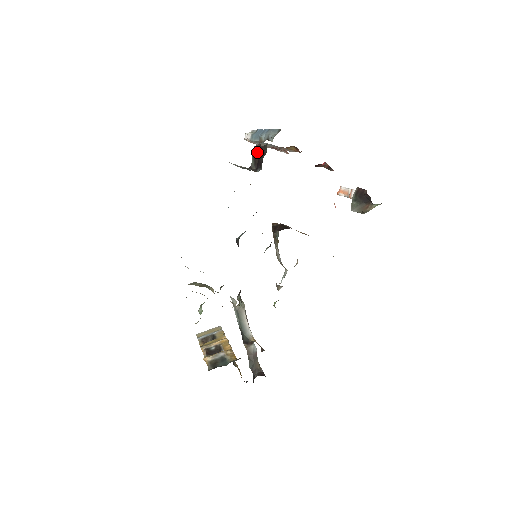
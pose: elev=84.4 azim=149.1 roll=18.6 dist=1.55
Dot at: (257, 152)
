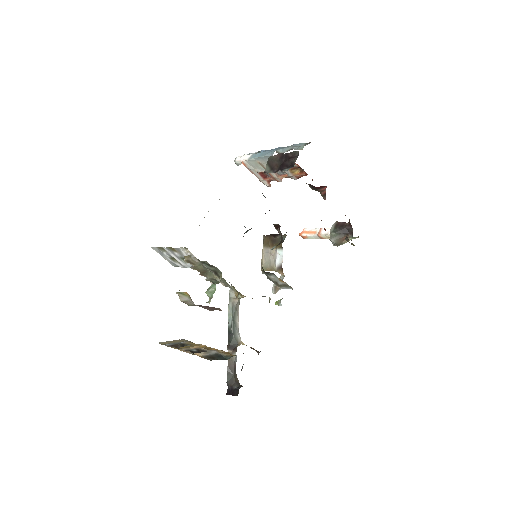
Dot at: (277, 159)
